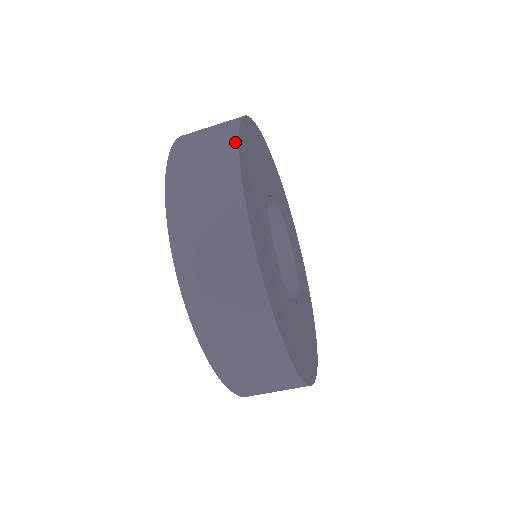
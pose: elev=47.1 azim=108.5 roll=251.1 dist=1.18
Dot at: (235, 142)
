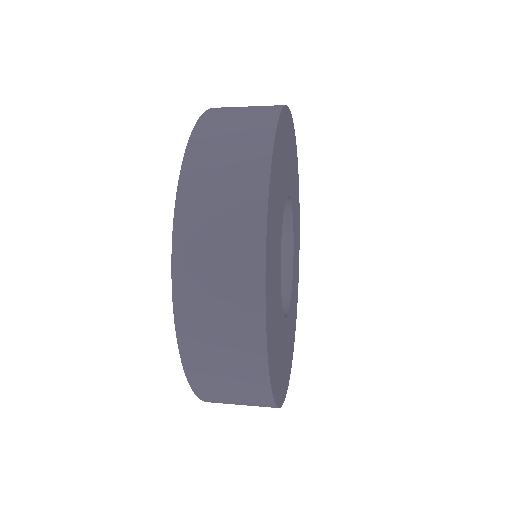
Dot at: (270, 402)
